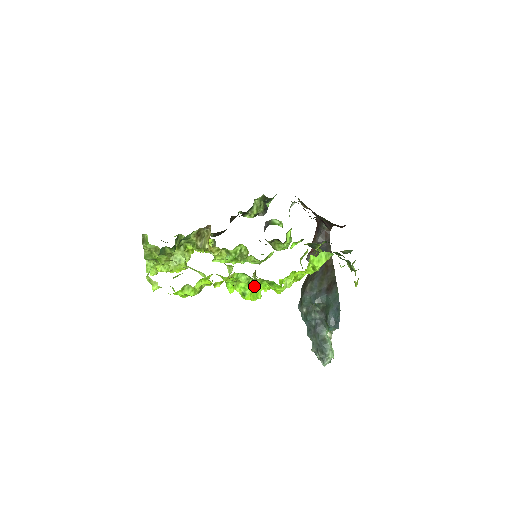
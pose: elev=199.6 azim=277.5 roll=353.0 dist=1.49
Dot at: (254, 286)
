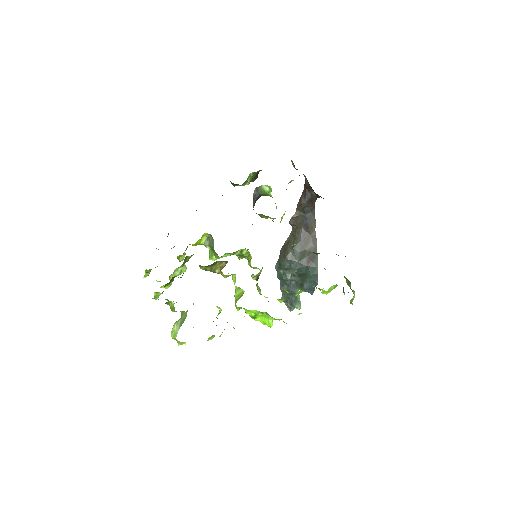
Dot at: (267, 317)
